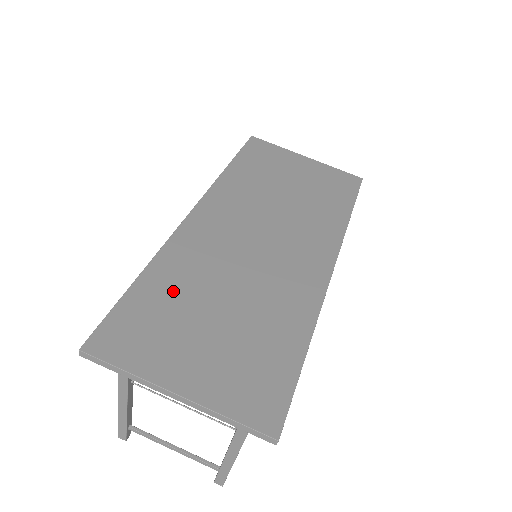
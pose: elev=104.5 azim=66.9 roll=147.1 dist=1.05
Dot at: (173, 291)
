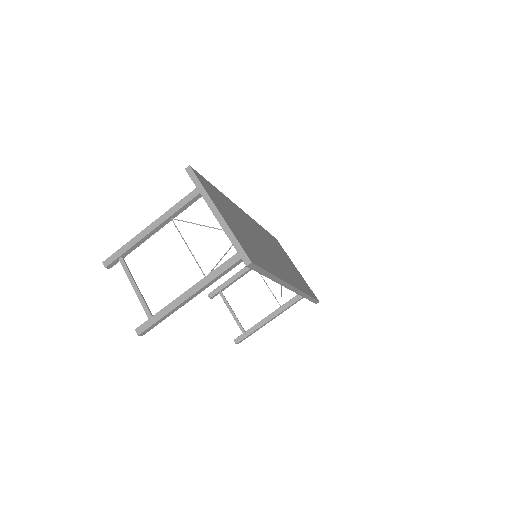
Dot at: (228, 205)
